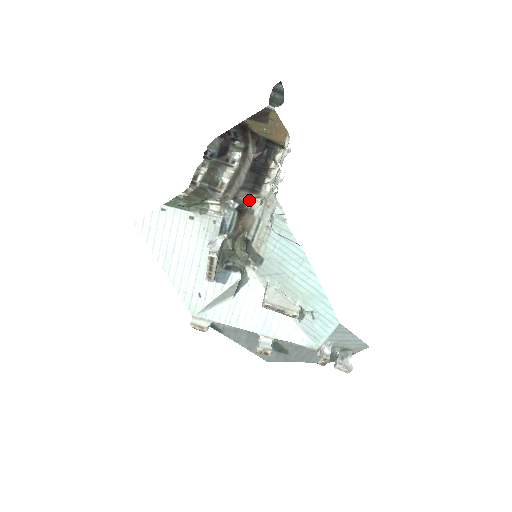
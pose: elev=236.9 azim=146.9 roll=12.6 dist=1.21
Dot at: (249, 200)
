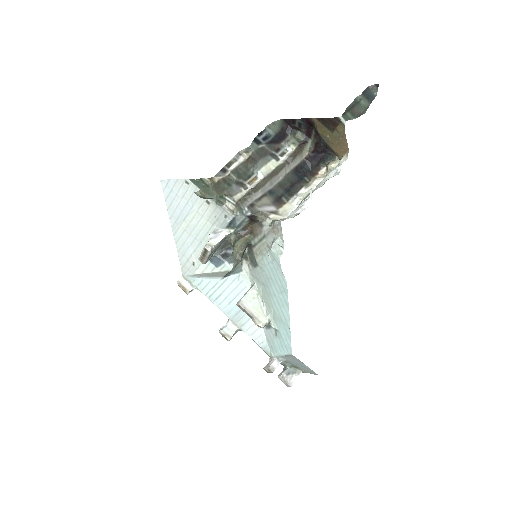
Dot at: (263, 214)
